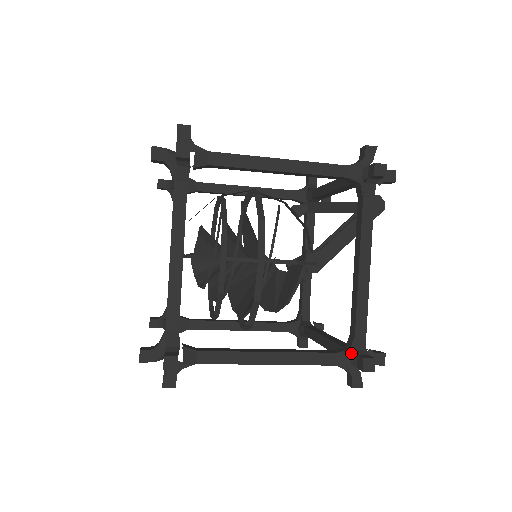
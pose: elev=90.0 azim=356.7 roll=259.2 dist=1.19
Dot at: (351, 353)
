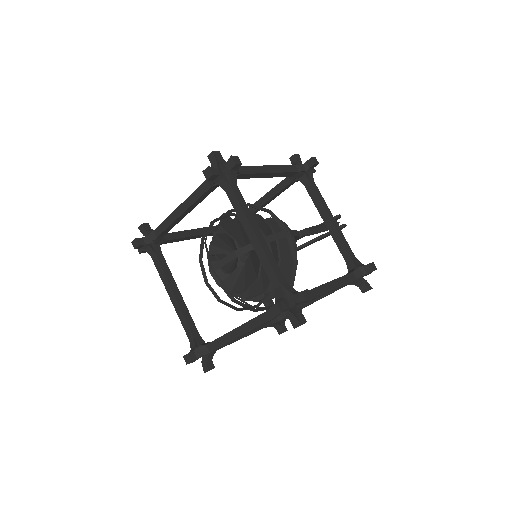
Dot at: (278, 325)
